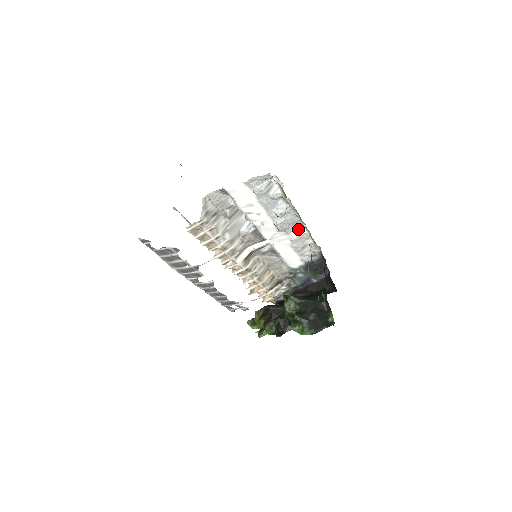
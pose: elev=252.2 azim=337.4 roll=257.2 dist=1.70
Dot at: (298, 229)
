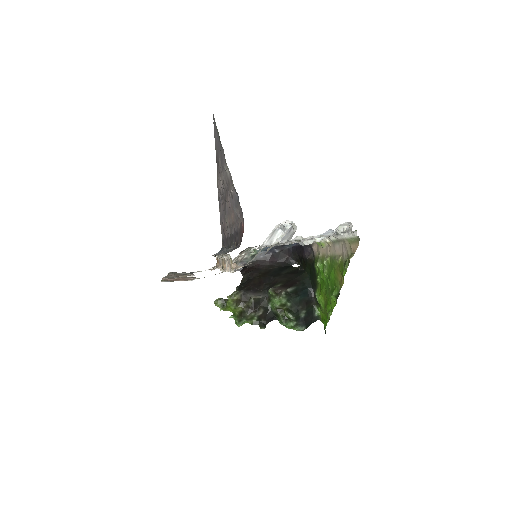
Dot at: occluded
